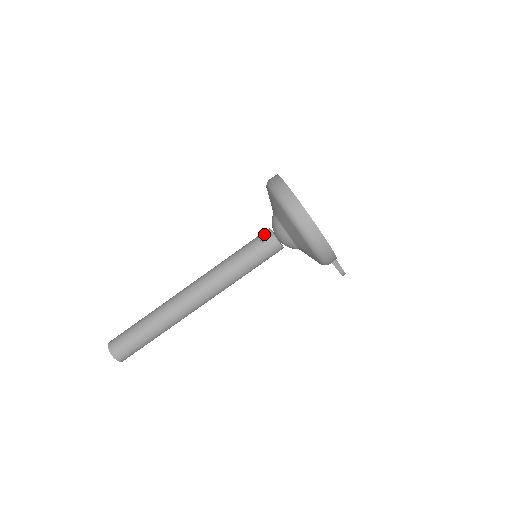
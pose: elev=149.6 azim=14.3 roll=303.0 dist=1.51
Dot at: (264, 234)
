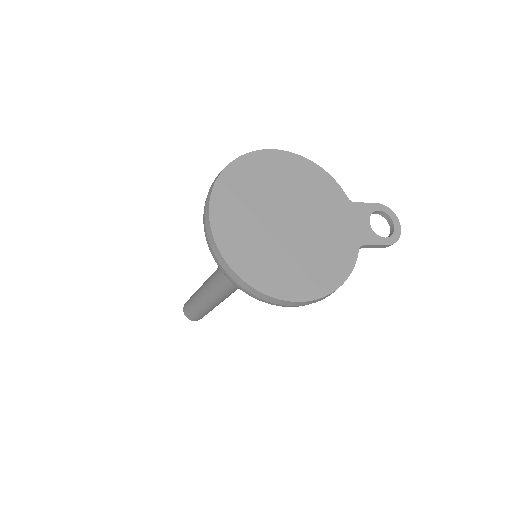
Dot at: occluded
